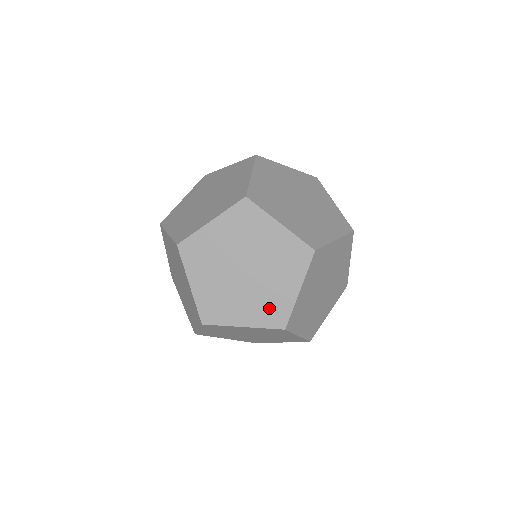
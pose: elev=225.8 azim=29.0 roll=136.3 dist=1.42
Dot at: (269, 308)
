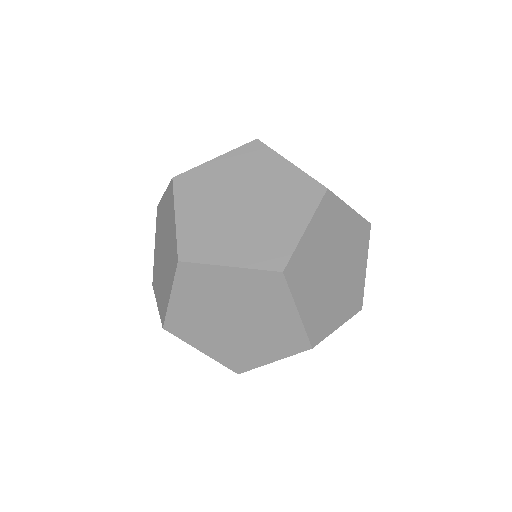
Dot at: (235, 355)
